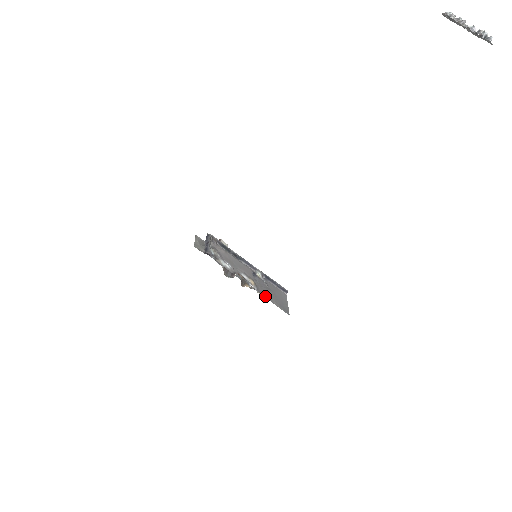
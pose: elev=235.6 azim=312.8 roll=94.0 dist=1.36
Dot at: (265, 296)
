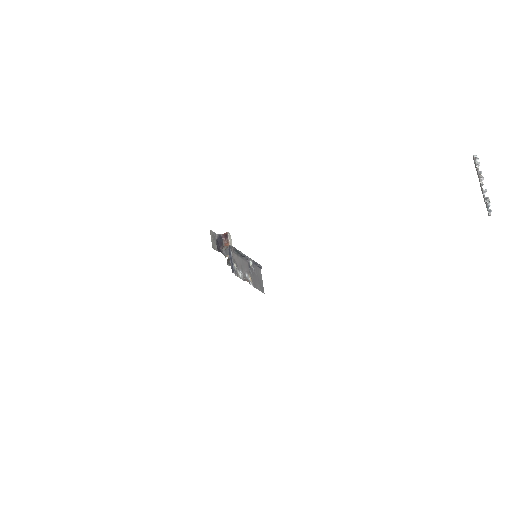
Dot at: (256, 287)
